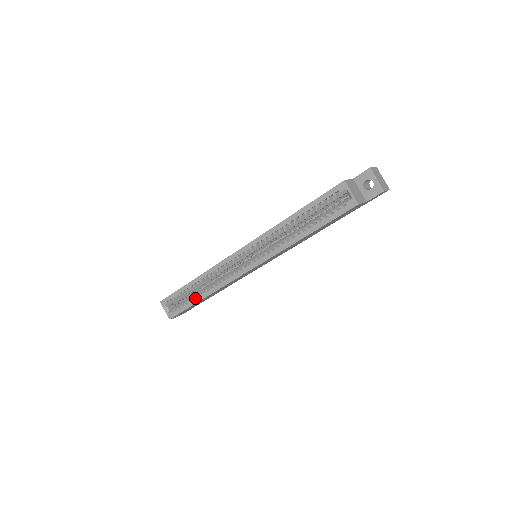
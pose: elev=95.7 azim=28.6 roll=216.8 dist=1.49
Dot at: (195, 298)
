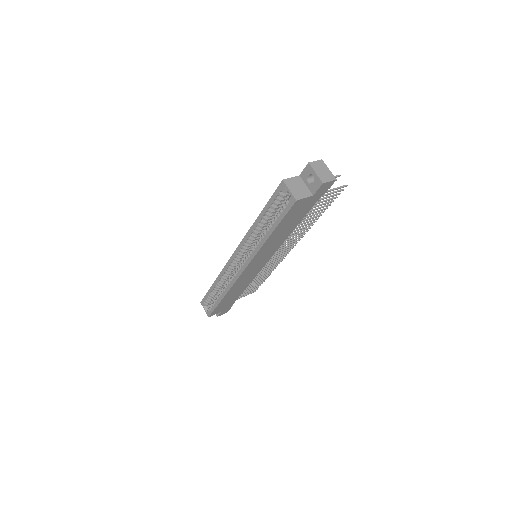
Dot at: (218, 298)
